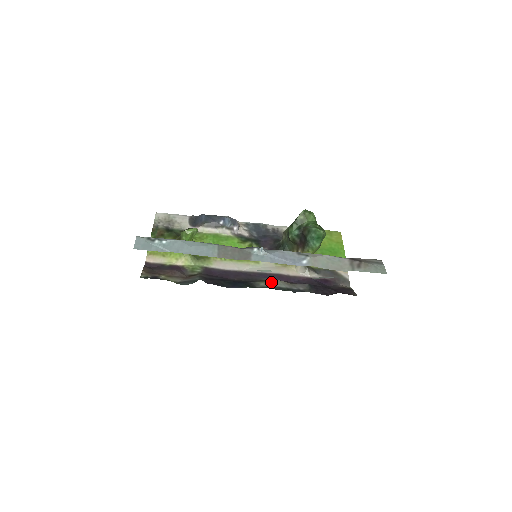
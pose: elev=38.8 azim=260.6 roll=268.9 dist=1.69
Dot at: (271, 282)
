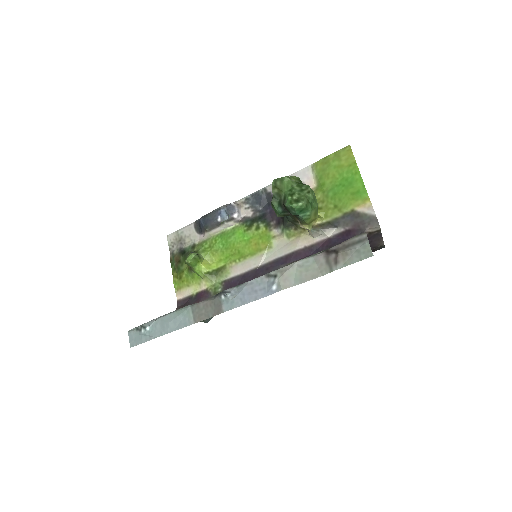
Dot at: occluded
